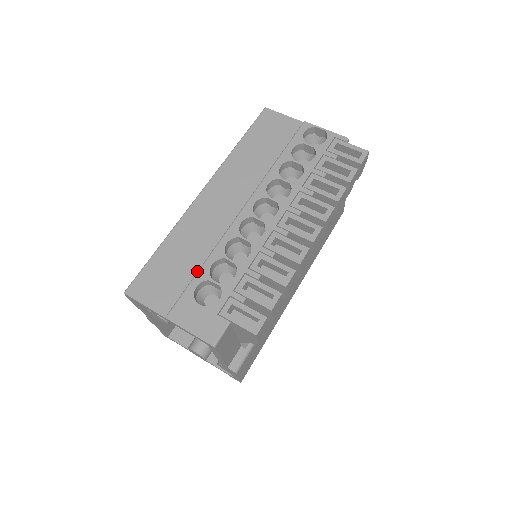
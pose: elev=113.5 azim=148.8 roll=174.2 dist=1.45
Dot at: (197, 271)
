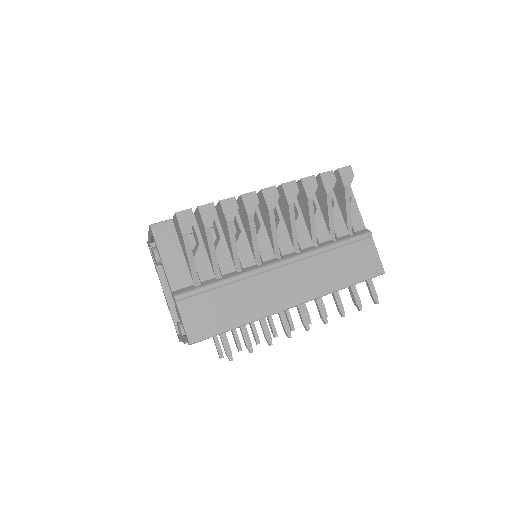
Dot at: occluded
